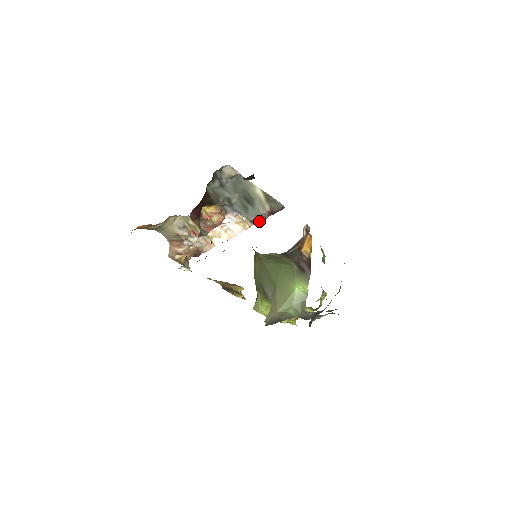
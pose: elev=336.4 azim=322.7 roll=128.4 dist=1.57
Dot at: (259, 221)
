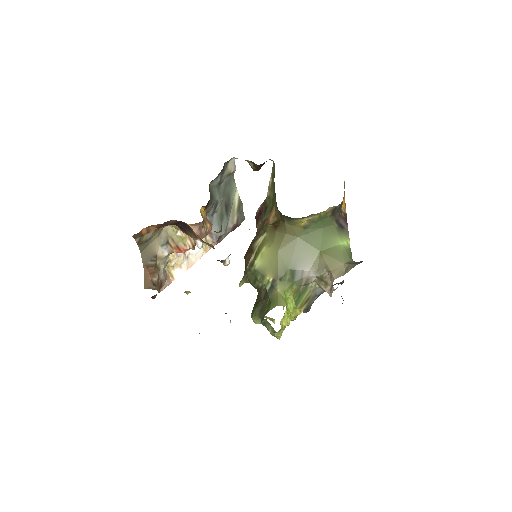
Dot at: (222, 239)
